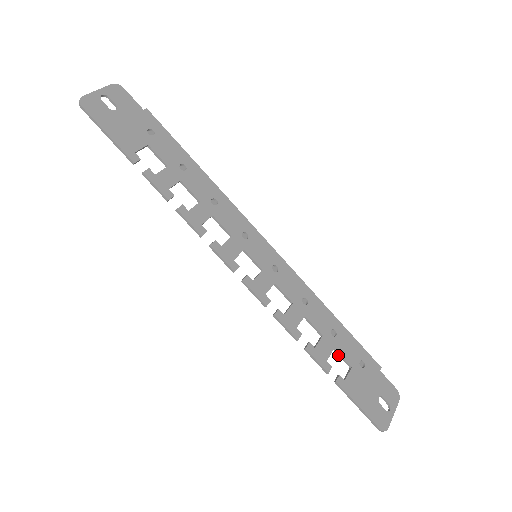
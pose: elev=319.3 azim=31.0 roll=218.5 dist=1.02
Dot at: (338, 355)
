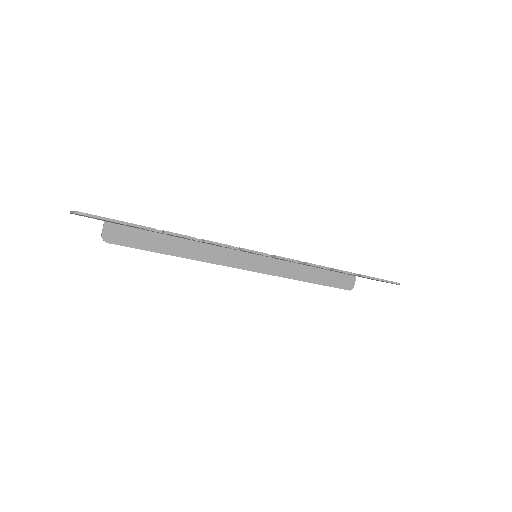
Dot at: occluded
